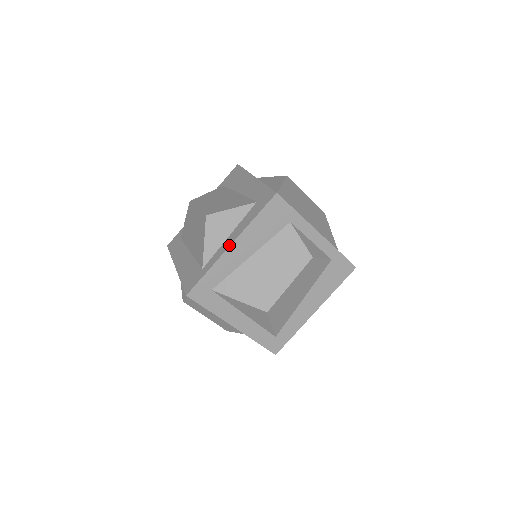
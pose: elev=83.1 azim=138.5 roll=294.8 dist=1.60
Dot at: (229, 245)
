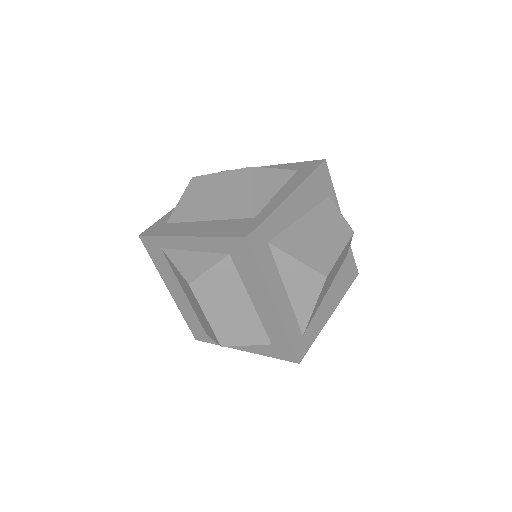
Dot at: (288, 194)
